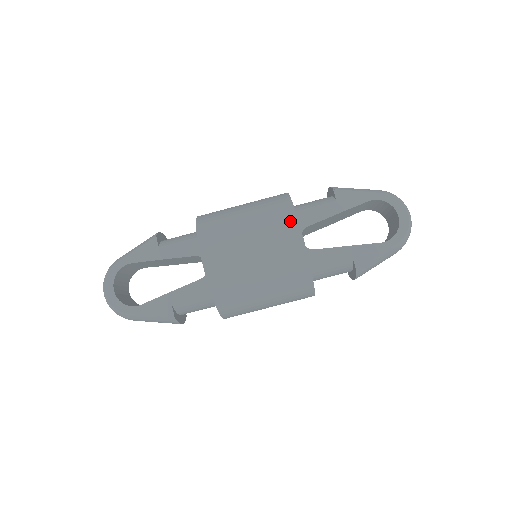
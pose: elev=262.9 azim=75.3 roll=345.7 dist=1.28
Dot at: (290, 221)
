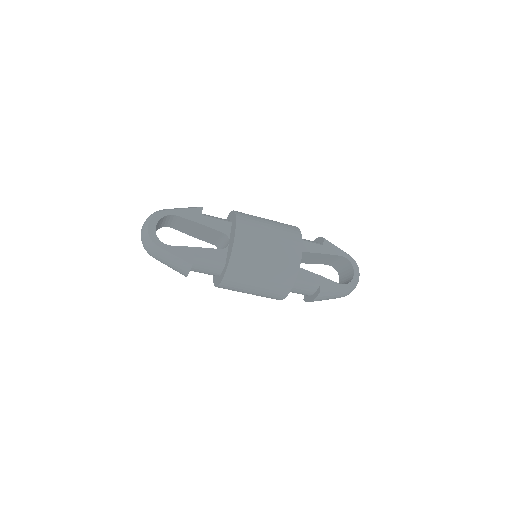
Dot at: (298, 240)
